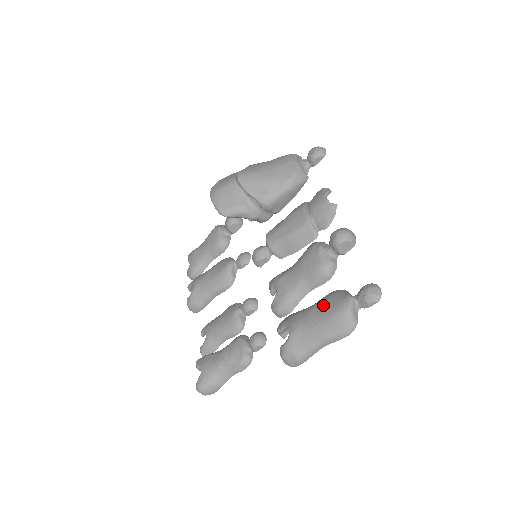
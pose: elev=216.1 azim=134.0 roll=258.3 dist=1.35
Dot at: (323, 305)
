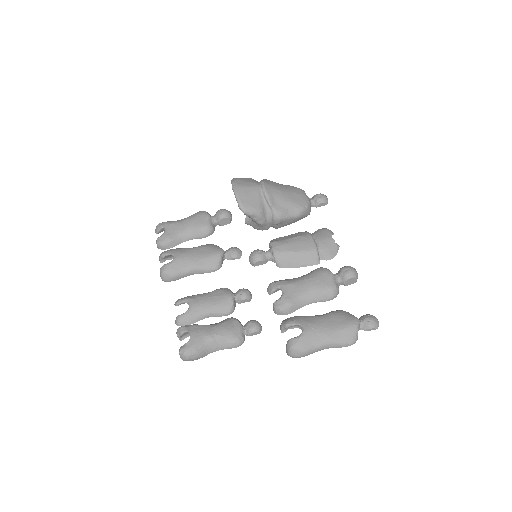
Dot at: (335, 318)
